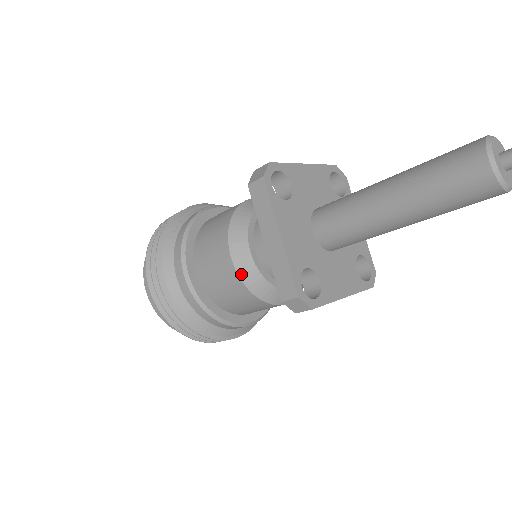
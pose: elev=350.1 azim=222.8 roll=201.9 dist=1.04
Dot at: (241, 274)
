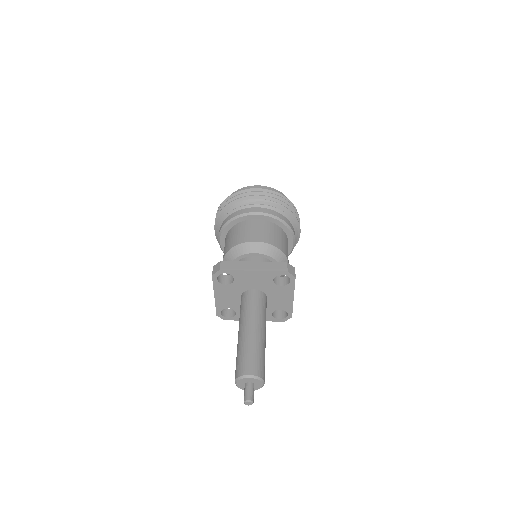
Dot at: occluded
